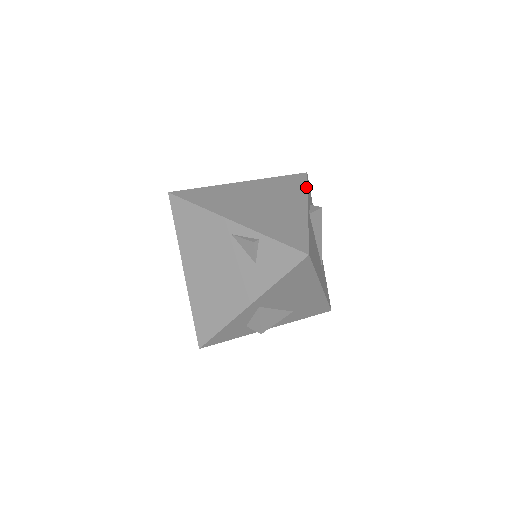
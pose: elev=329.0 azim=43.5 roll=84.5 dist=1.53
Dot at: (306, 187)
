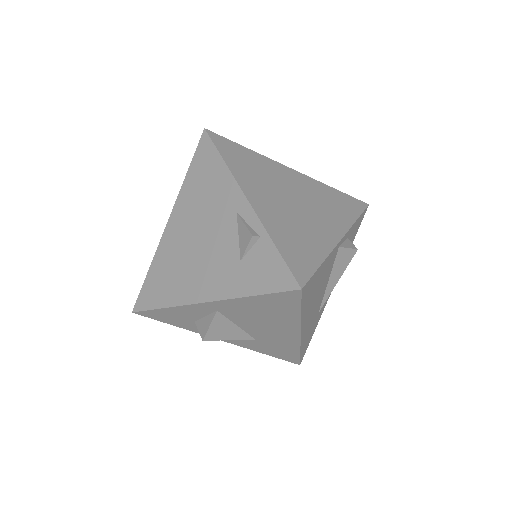
Dot at: (356, 217)
